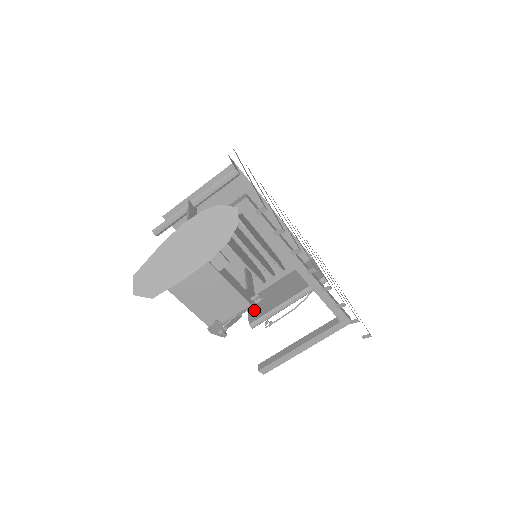
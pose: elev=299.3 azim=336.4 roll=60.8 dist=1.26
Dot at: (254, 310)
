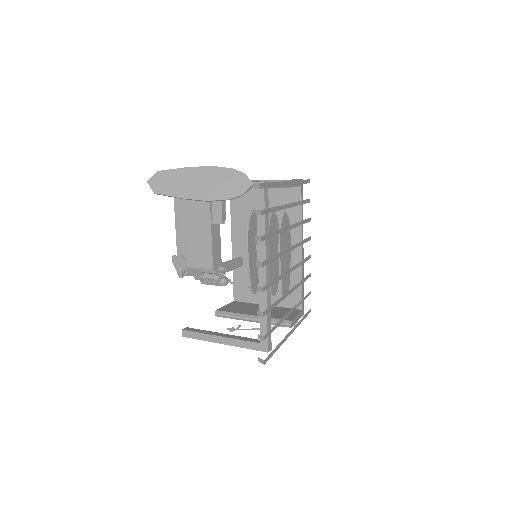
Dot at: (230, 307)
